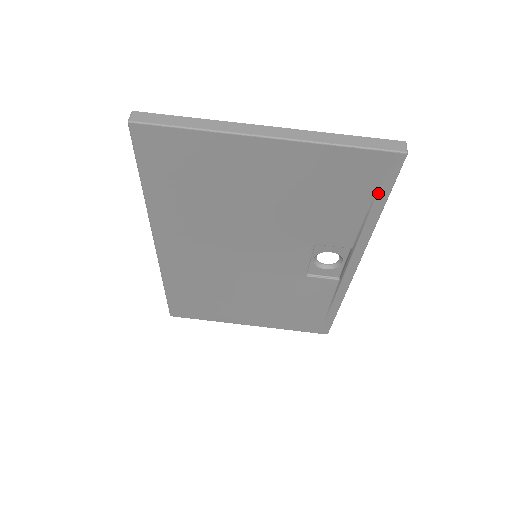
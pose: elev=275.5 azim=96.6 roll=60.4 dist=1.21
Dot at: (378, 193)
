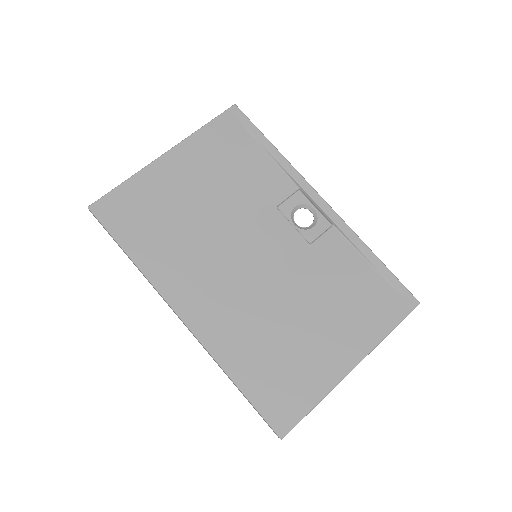
Dot at: (254, 135)
